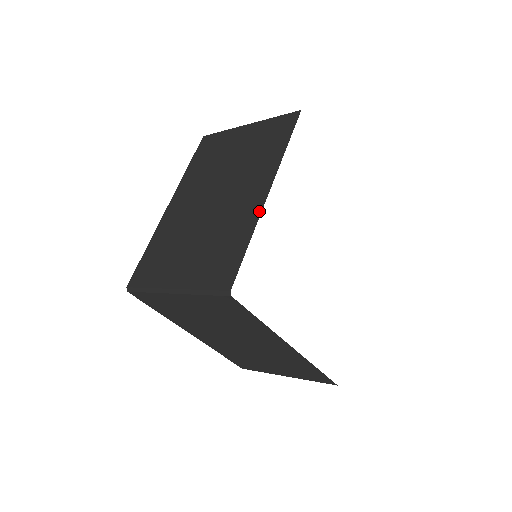
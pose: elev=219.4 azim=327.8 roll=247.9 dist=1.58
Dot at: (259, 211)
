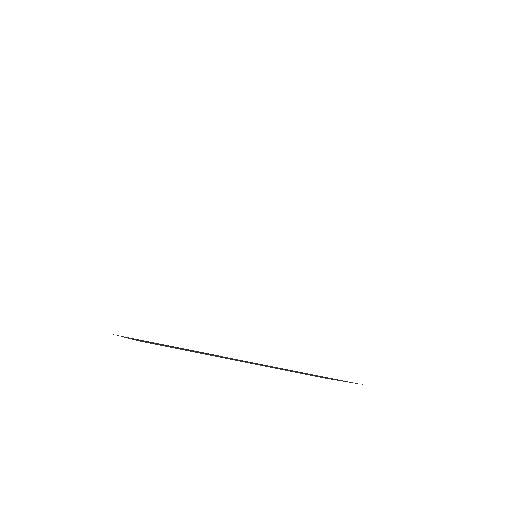
Dot at: occluded
